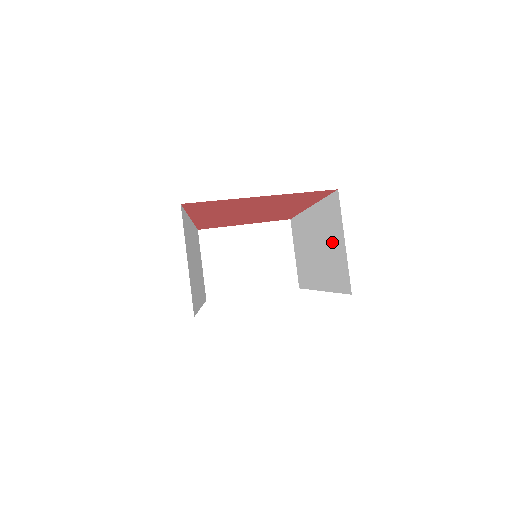
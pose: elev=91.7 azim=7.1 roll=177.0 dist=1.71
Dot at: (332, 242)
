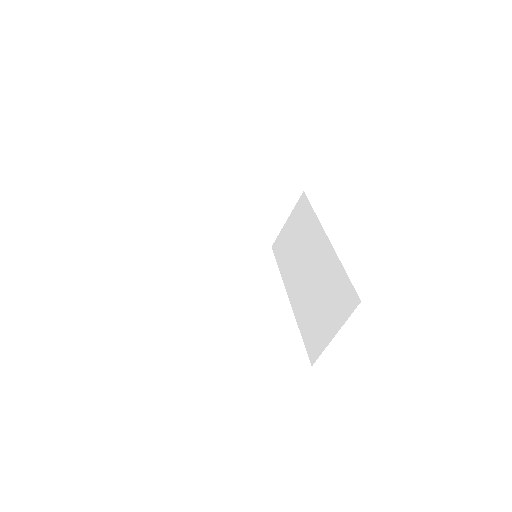
Dot at: (325, 308)
